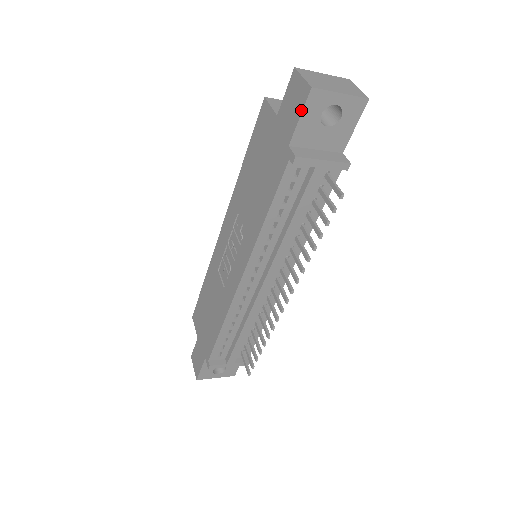
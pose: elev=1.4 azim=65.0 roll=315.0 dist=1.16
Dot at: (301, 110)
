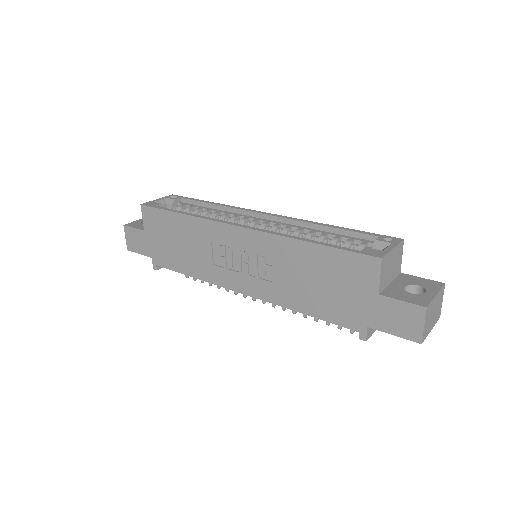
Dot at: (400, 336)
